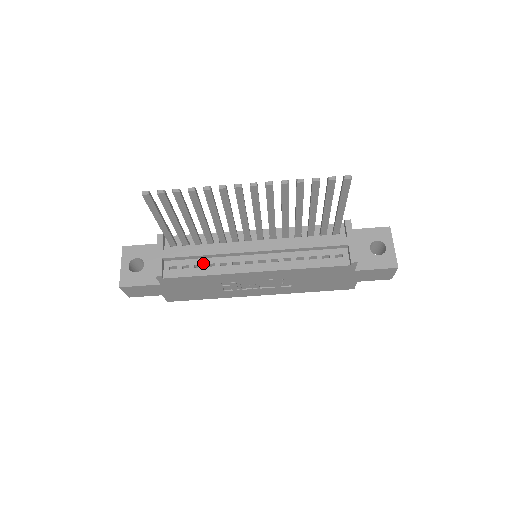
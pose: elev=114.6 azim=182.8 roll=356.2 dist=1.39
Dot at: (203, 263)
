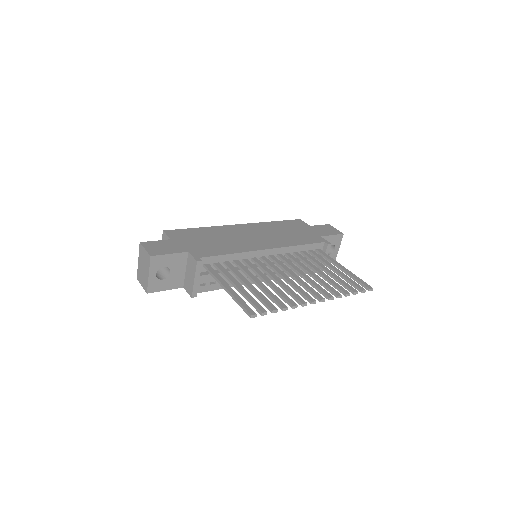
Dot at: (226, 279)
